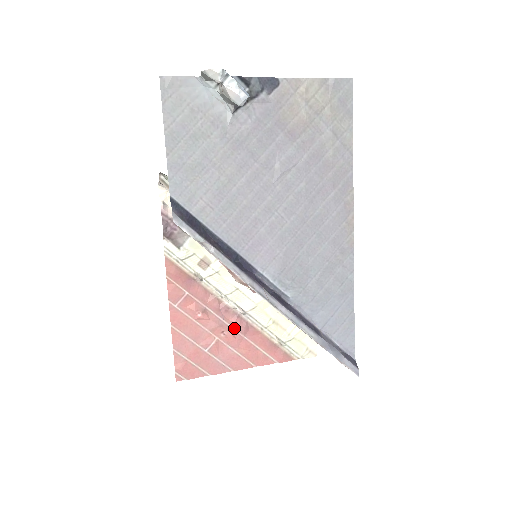
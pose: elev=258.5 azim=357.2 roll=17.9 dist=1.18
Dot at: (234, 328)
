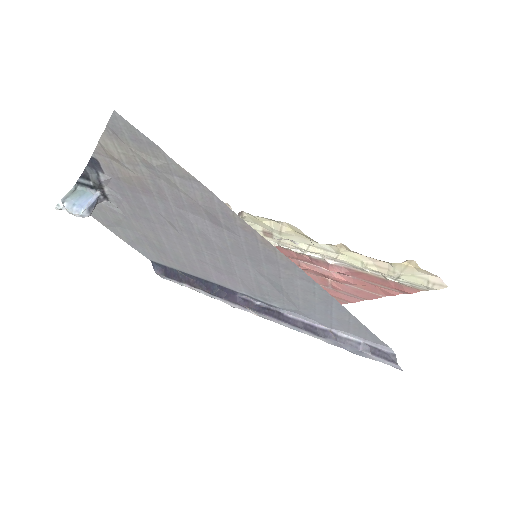
Dot at: (336, 272)
